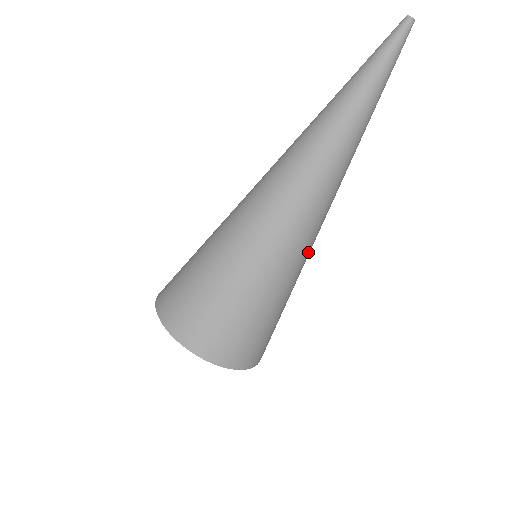
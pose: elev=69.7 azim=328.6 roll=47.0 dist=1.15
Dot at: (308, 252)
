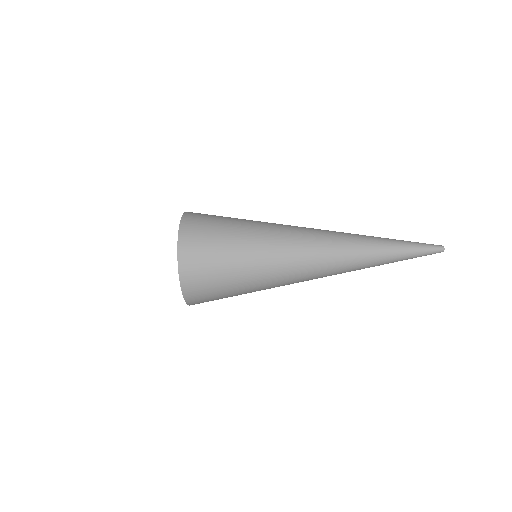
Dot at: (283, 285)
